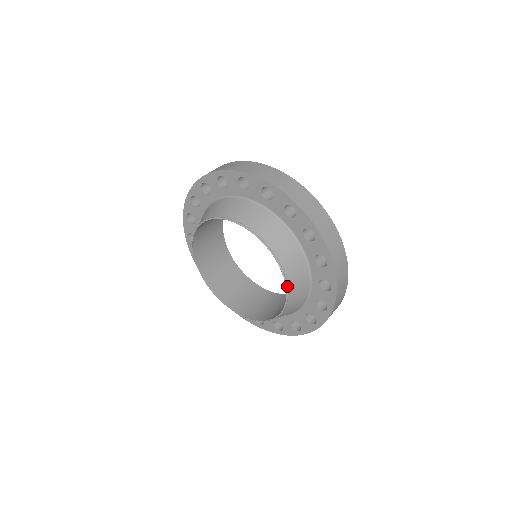
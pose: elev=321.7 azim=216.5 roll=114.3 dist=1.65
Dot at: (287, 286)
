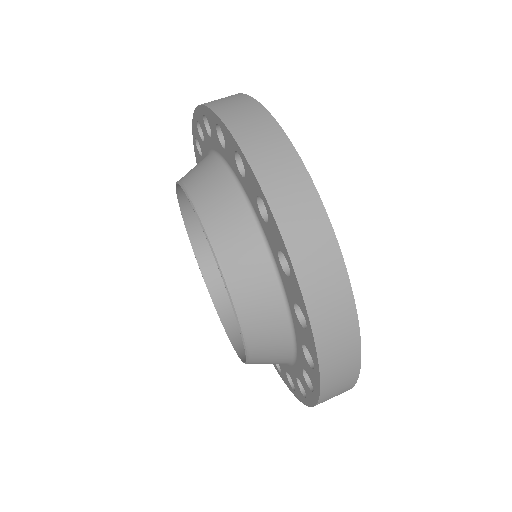
Dot at: (248, 362)
